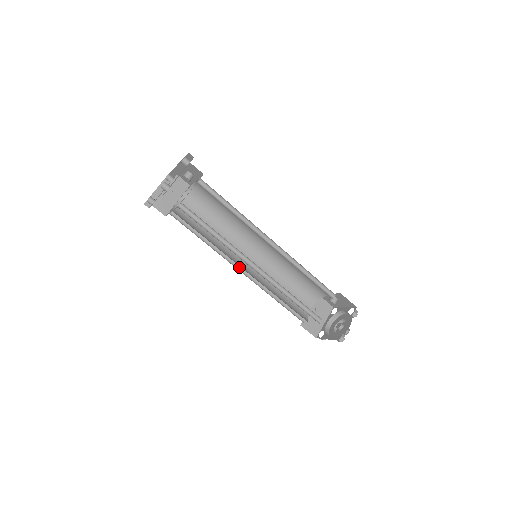
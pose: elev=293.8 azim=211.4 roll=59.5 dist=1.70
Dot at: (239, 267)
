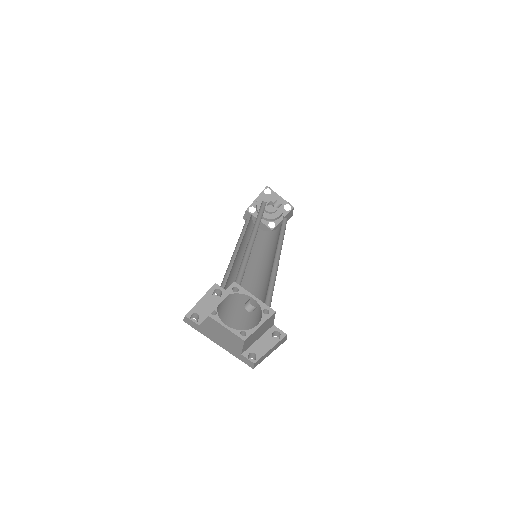
Dot at: occluded
